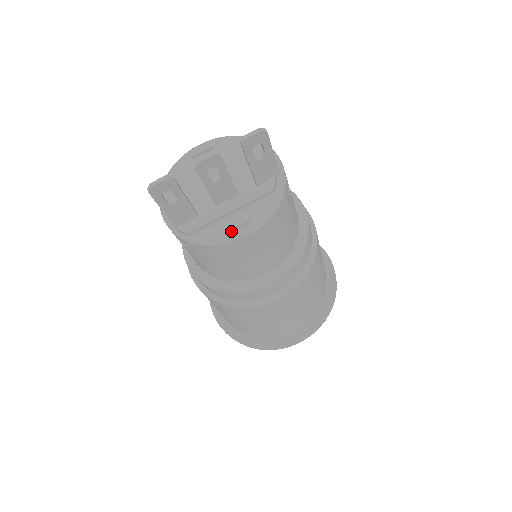
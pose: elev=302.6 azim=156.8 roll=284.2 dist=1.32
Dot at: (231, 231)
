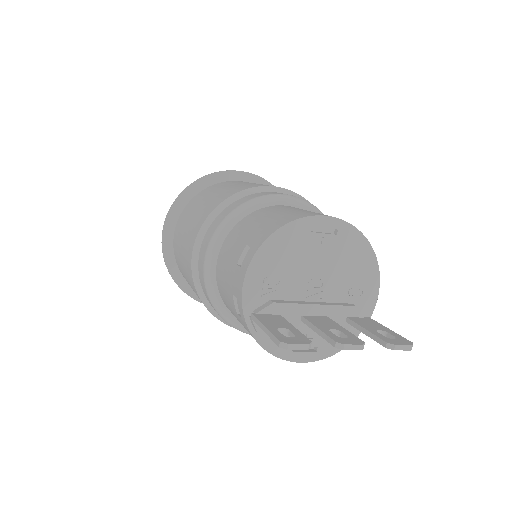
Dot at: occluded
